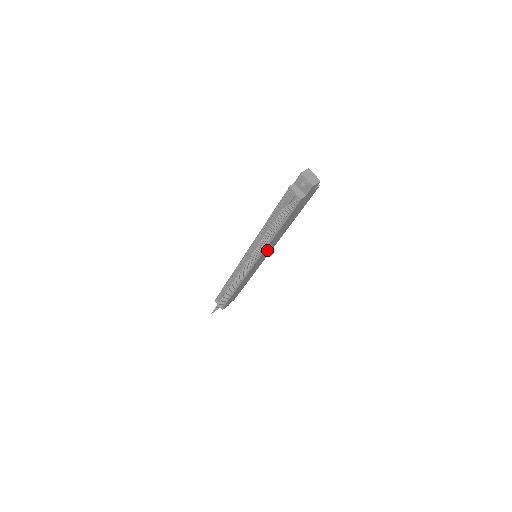
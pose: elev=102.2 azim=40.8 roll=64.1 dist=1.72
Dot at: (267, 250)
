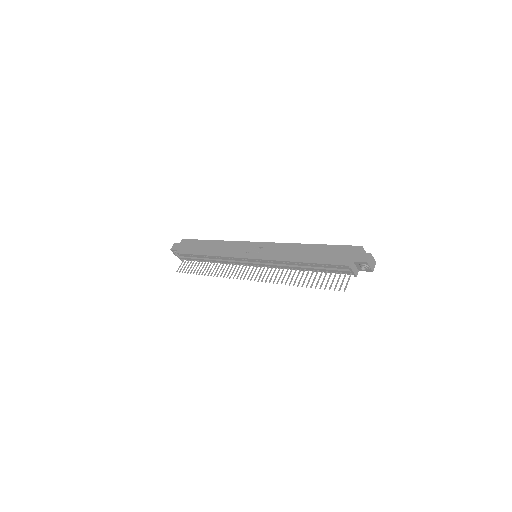
Dot at: occluded
